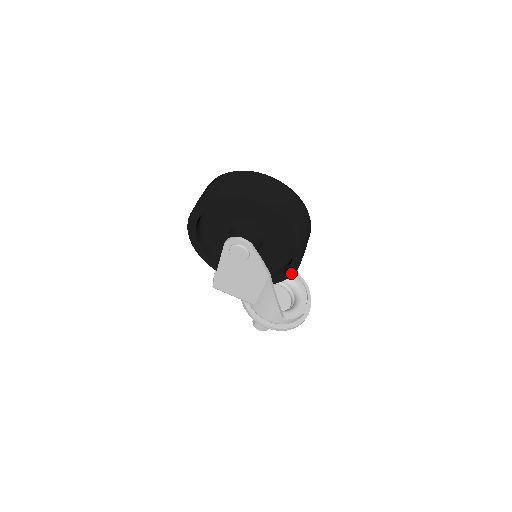
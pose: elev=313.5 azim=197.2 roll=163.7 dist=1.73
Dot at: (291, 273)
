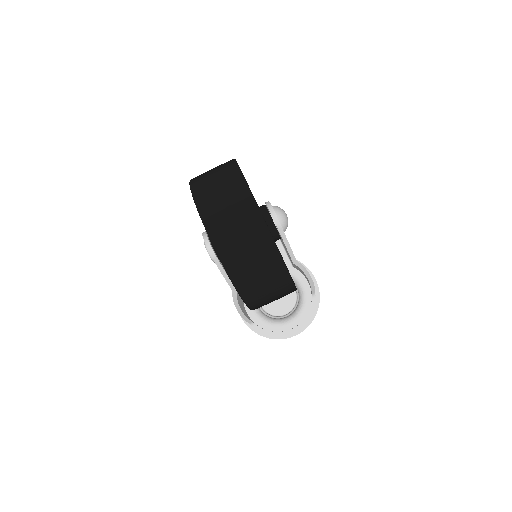
Dot at: occluded
